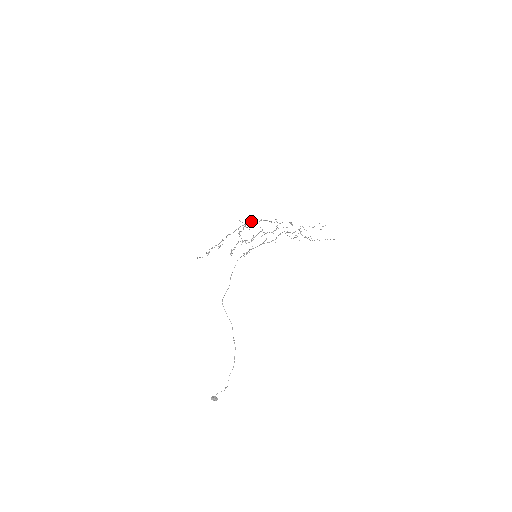
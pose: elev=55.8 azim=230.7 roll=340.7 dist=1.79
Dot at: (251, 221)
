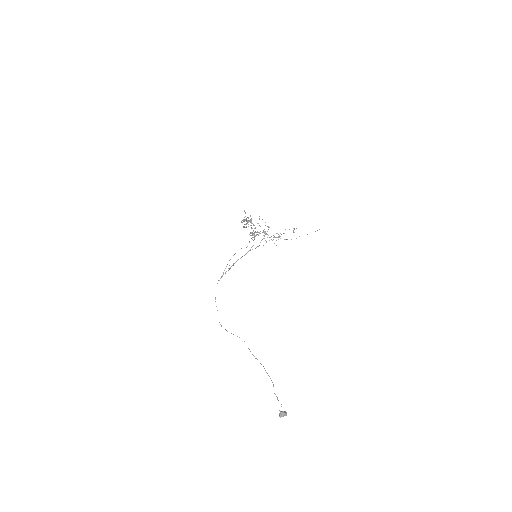
Dot at: (245, 220)
